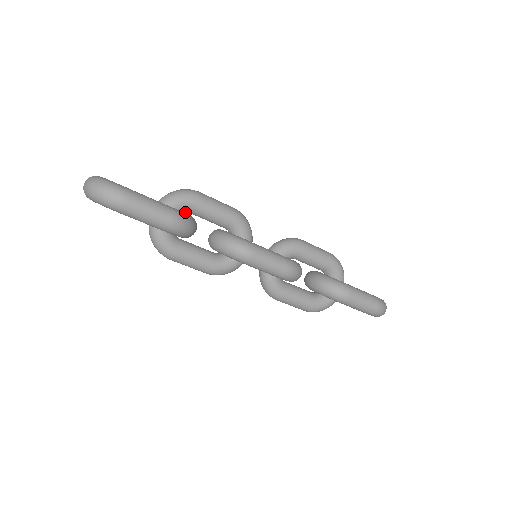
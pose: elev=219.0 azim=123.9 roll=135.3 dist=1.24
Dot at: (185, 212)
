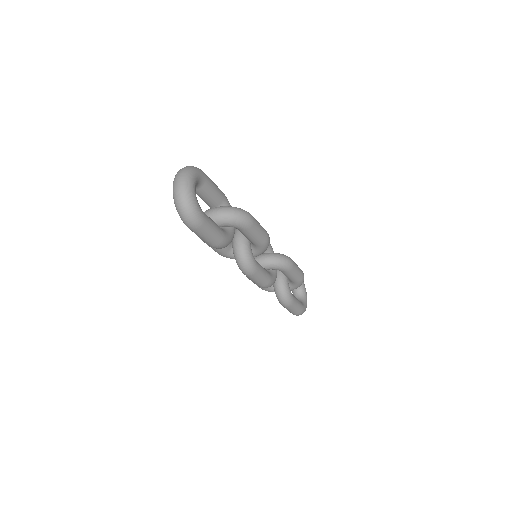
Dot at: occluded
